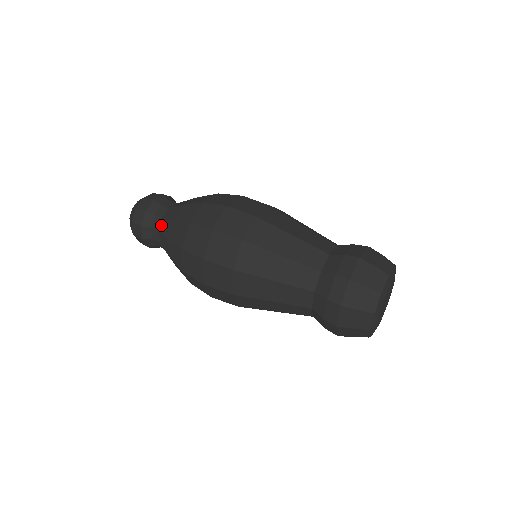
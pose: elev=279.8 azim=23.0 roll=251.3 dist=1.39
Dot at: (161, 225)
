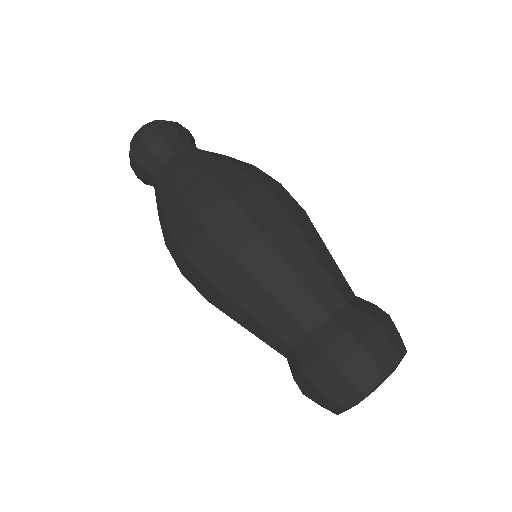
Dot at: (159, 174)
